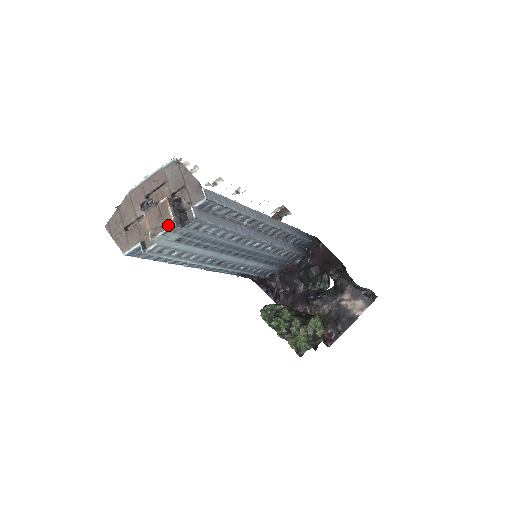
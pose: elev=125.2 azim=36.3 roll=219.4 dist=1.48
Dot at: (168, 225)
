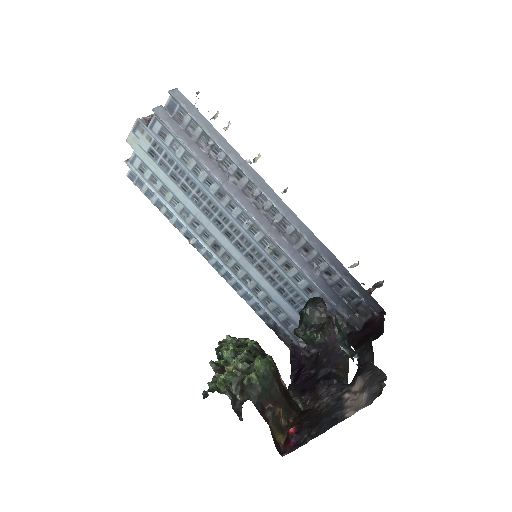
Dot at: occluded
